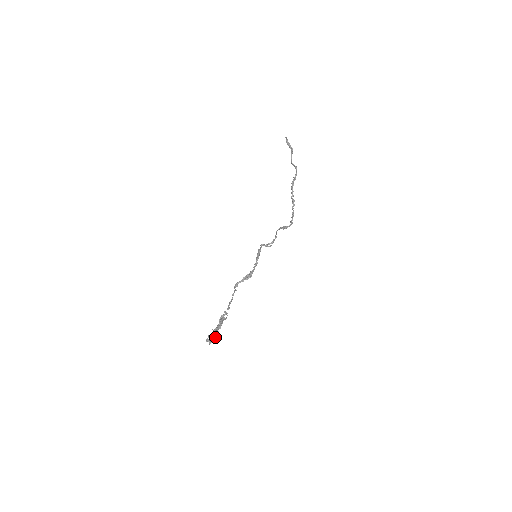
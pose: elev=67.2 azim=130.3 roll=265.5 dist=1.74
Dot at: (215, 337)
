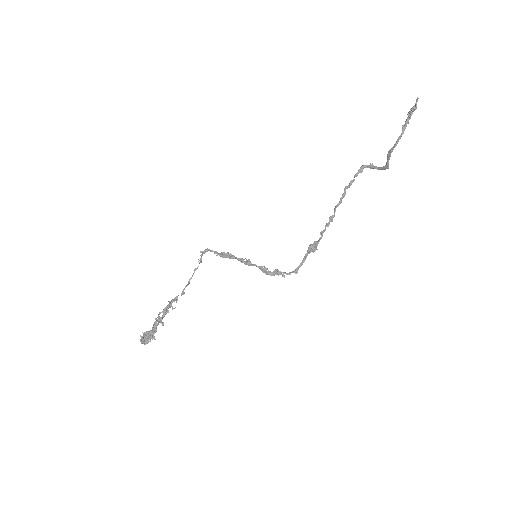
Dot at: (152, 338)
